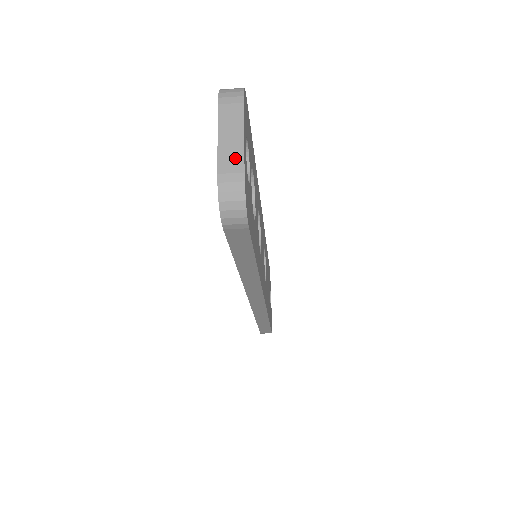
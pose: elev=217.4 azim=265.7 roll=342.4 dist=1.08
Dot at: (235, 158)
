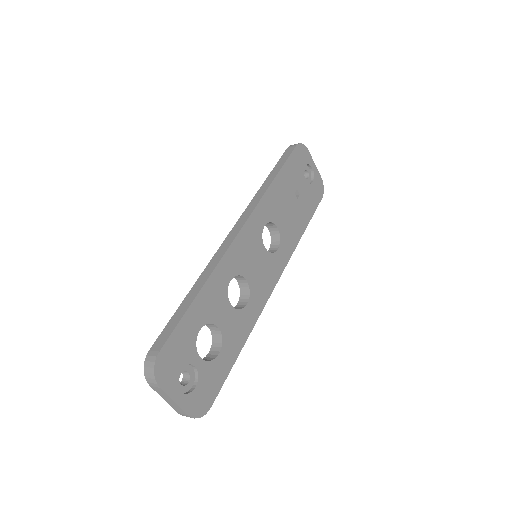
Dot at: (179, 409)
